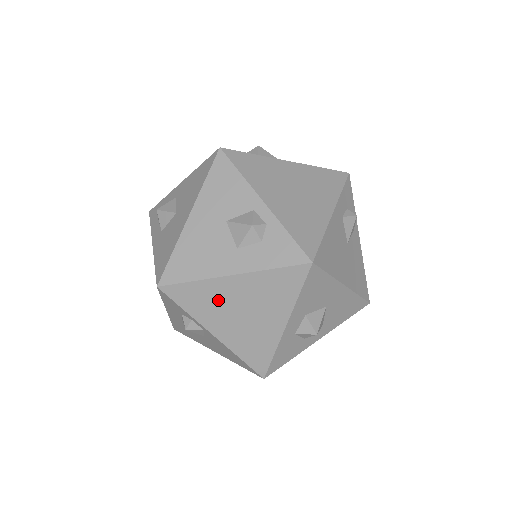
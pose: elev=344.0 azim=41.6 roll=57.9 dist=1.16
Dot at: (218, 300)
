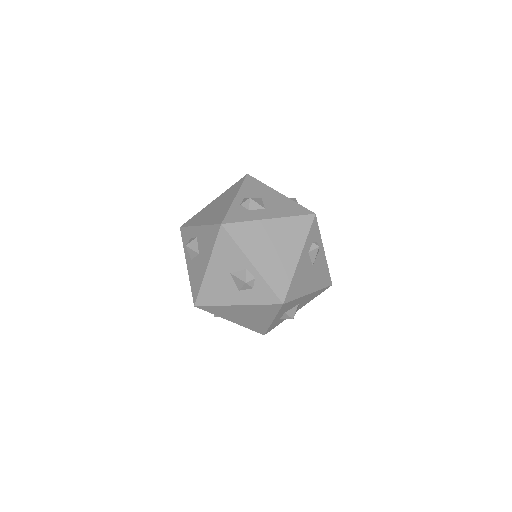
Dot at: (231, 312)
